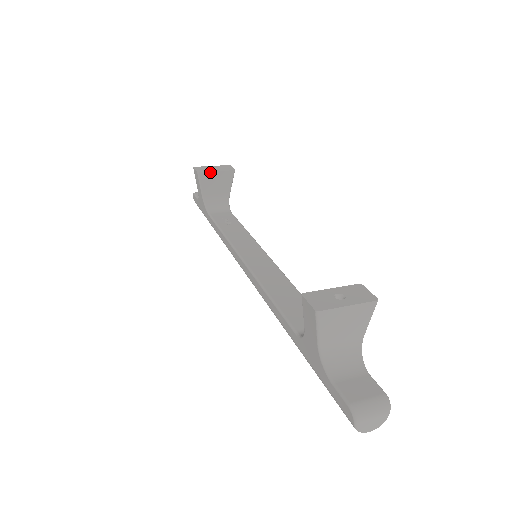
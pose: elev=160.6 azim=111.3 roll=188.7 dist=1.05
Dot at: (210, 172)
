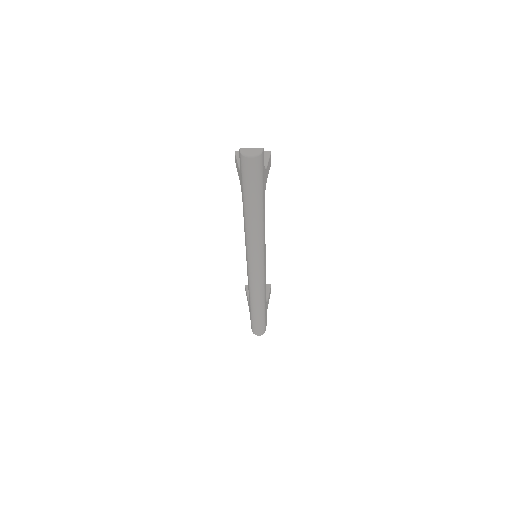
Dot at: occluded
